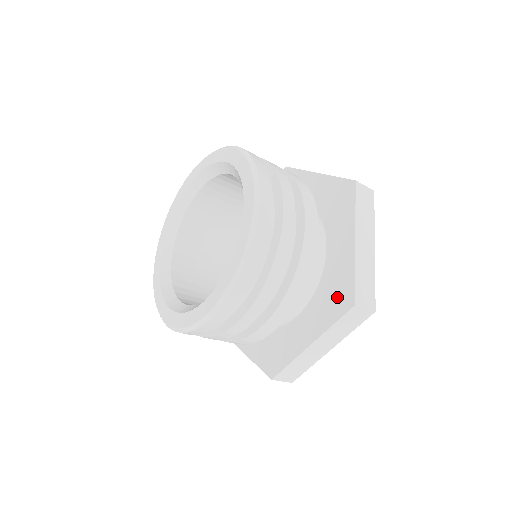
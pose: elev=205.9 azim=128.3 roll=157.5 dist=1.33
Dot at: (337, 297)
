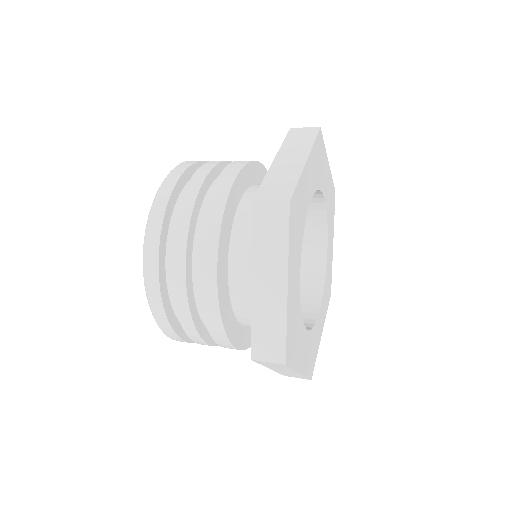
Dot at: occluded
